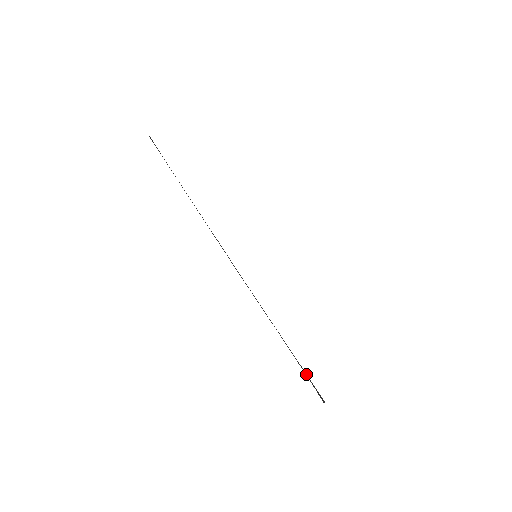
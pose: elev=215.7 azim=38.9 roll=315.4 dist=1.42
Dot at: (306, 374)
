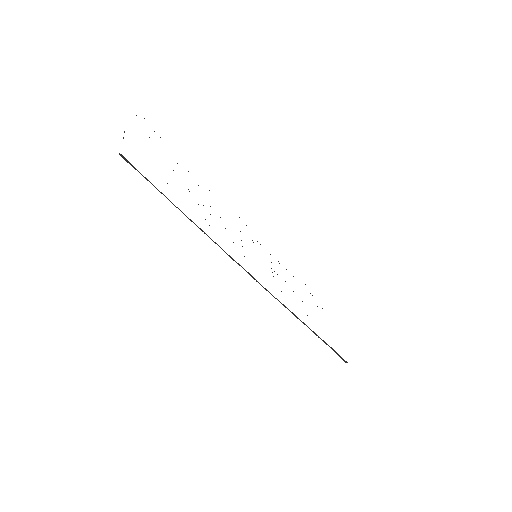
Dot at: (332, 349)
